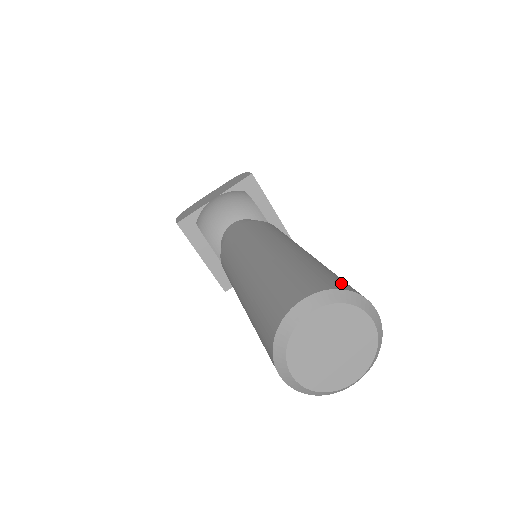
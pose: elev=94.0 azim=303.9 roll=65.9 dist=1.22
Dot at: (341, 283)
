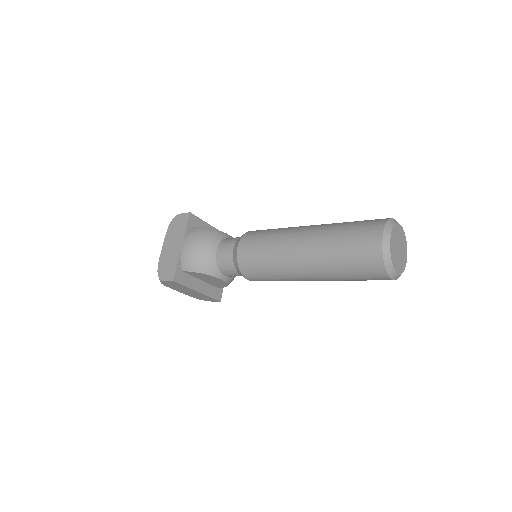
Dot at: (378, 220)
